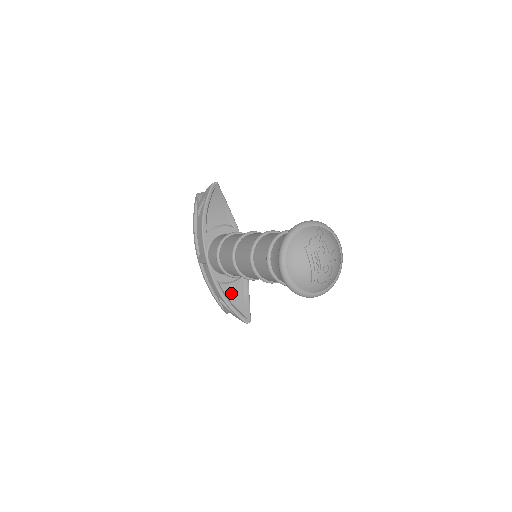
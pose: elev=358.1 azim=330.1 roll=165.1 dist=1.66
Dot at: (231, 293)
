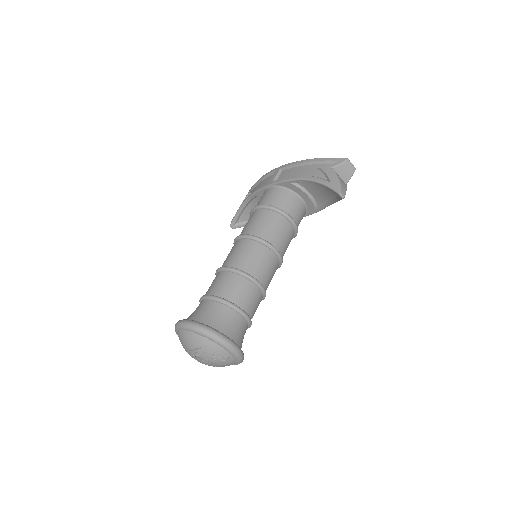
Dot at: occluded
